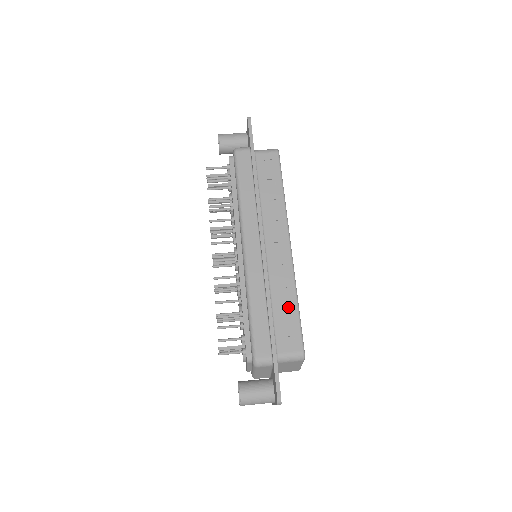
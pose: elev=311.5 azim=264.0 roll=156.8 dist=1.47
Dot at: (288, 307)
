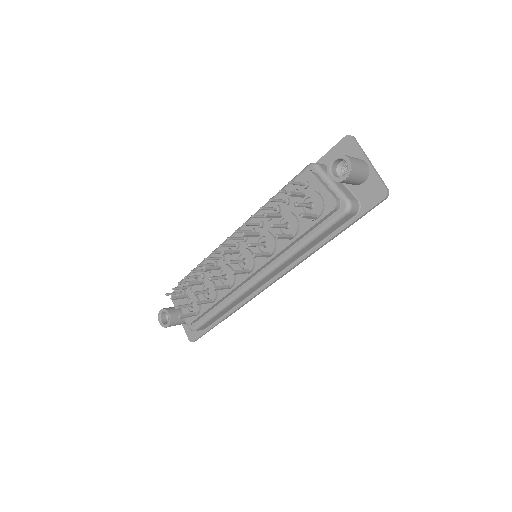
Dot at: occluded
